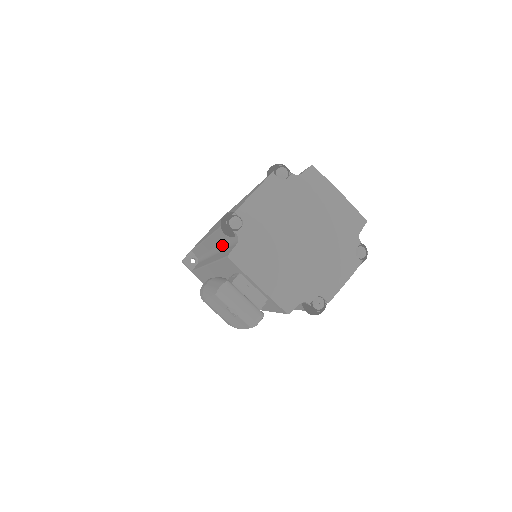
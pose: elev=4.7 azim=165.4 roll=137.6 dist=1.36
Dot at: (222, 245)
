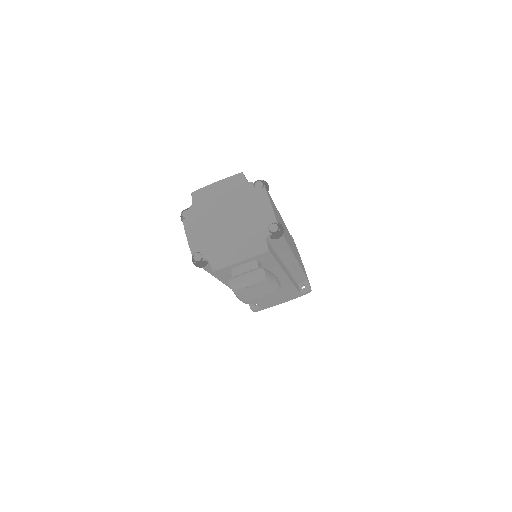
Dot at: occluded
